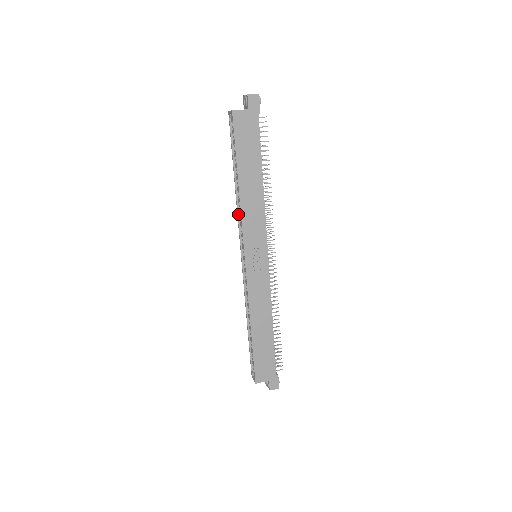
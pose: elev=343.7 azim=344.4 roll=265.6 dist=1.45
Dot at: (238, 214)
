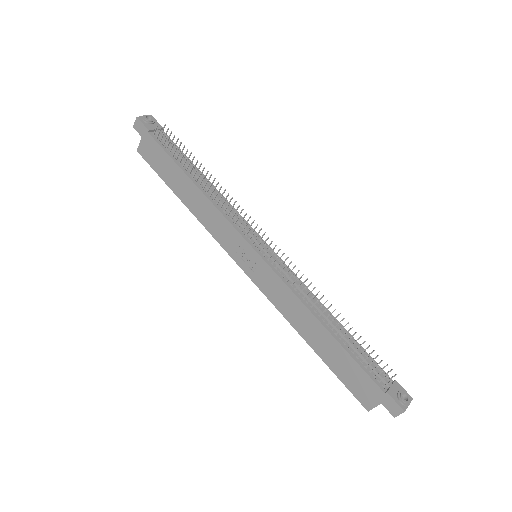
Dot at: occluded
